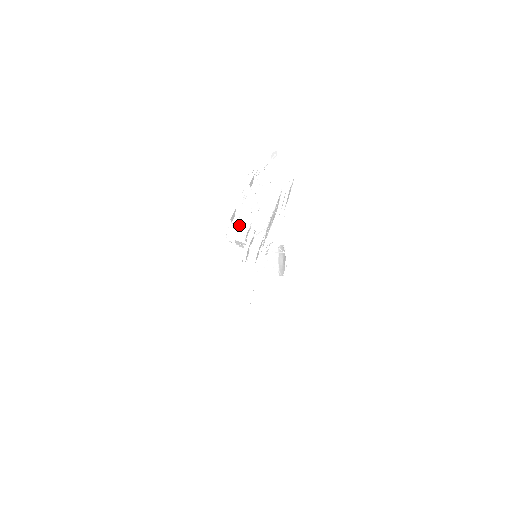
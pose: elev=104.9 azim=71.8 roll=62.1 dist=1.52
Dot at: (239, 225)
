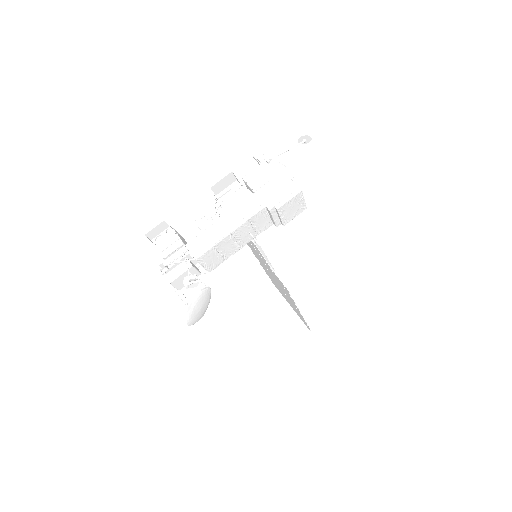
Dot at: (165, 241)
